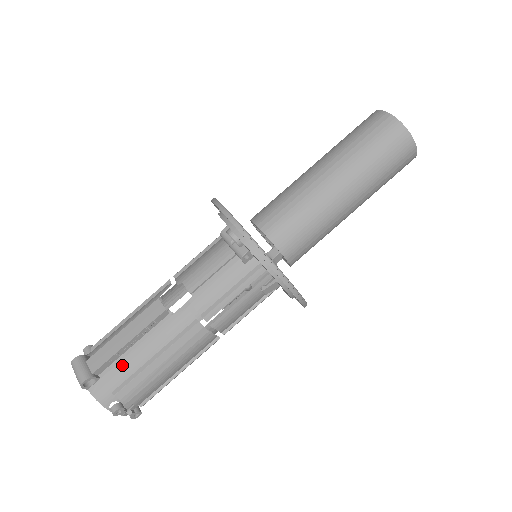
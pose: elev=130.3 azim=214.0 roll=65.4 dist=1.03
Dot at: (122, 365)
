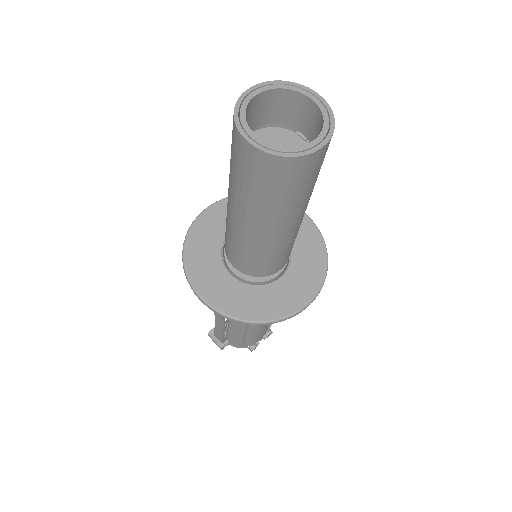
Dot at: (233, 337)
